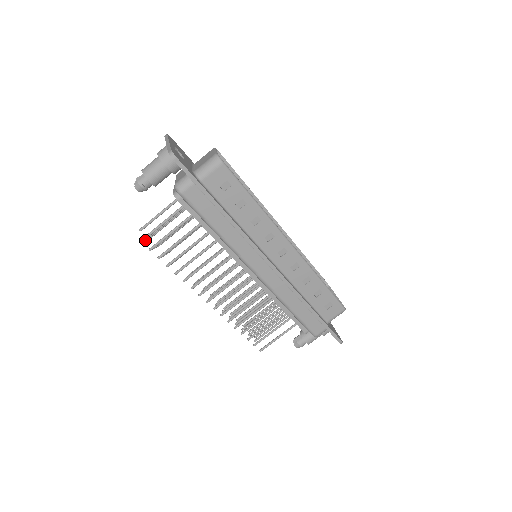
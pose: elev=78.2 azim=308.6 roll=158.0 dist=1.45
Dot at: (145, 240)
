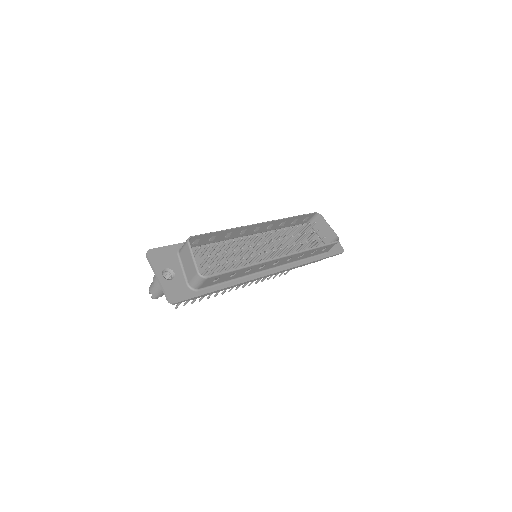
Dot at: occluded
